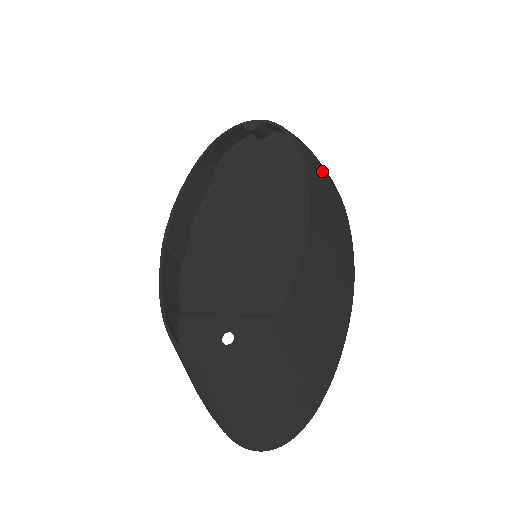
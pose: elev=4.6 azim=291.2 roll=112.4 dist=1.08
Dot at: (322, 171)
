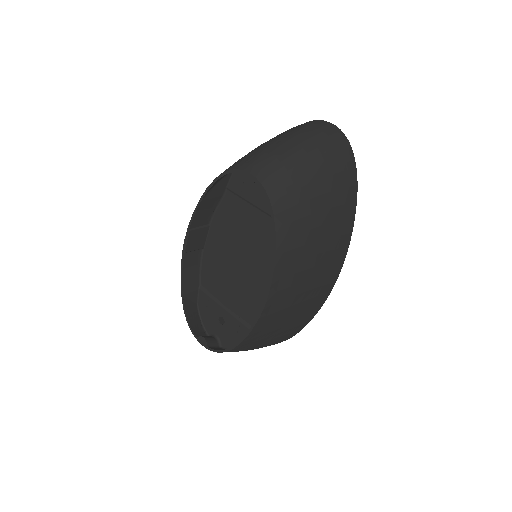
Dot at: (314, 218)
